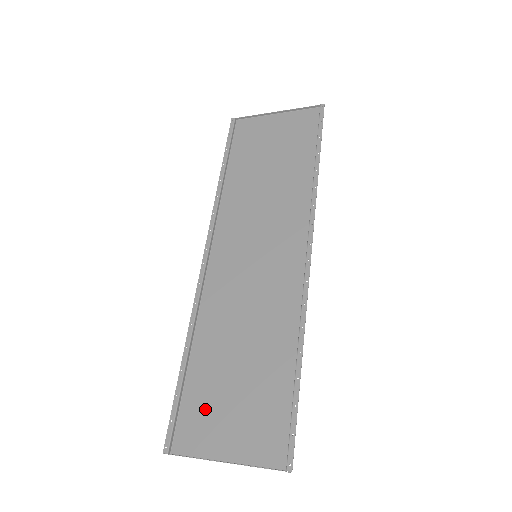
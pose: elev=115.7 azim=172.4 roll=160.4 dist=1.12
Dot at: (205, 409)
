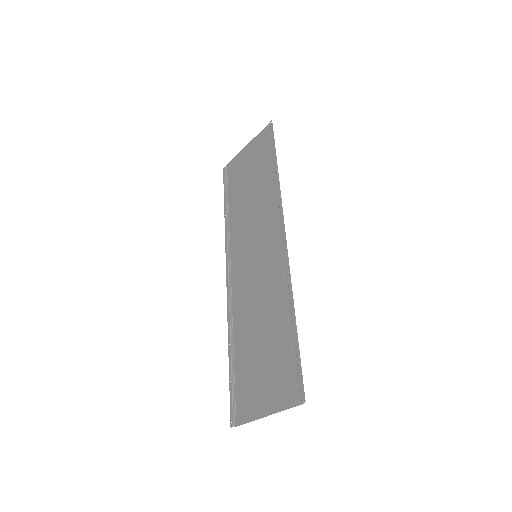
Dot at: (249, 383)
